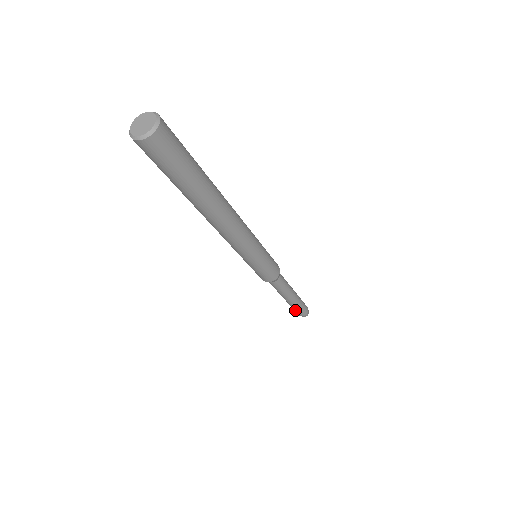
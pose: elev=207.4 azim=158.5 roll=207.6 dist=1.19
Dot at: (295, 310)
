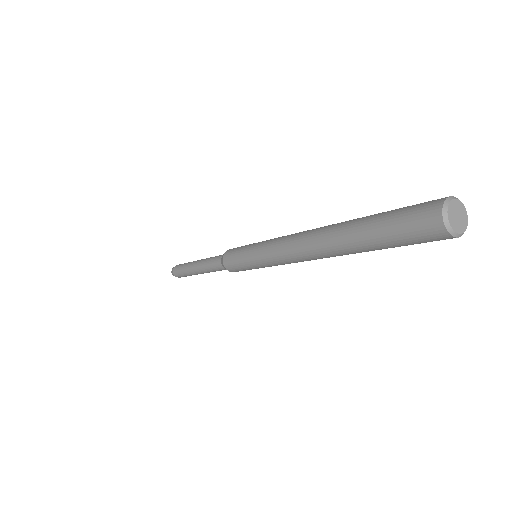
Dot at: occluded
